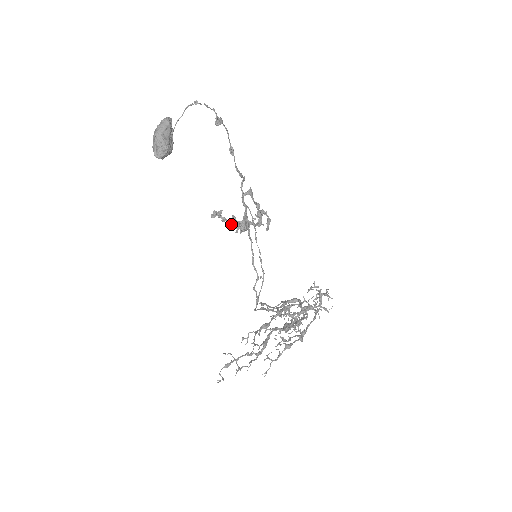
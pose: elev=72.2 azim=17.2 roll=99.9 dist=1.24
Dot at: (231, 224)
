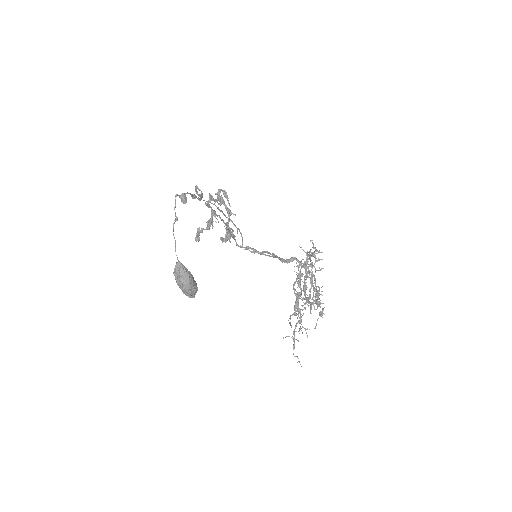
Dot at: (209, 229)
